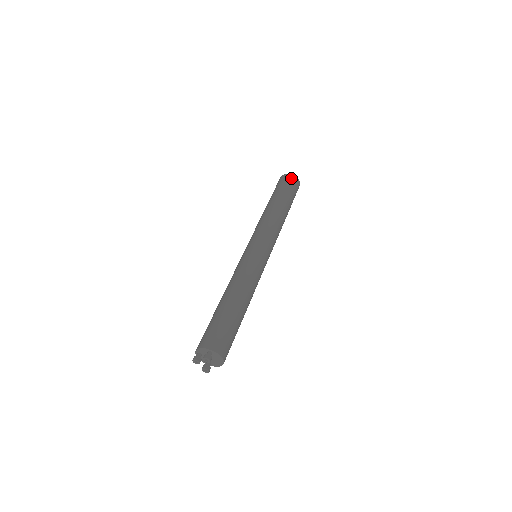
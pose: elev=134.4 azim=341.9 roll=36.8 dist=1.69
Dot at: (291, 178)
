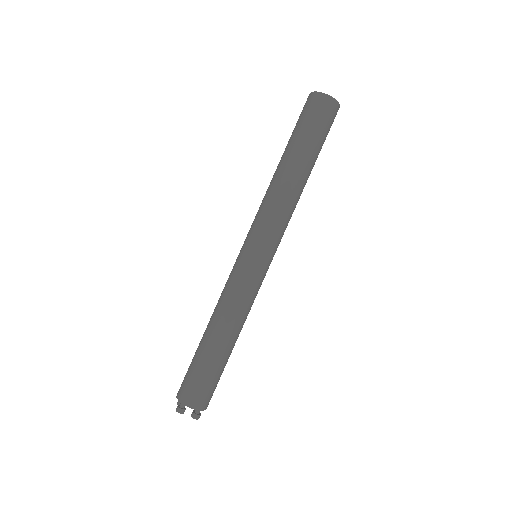
Dot at: (335, 113)
